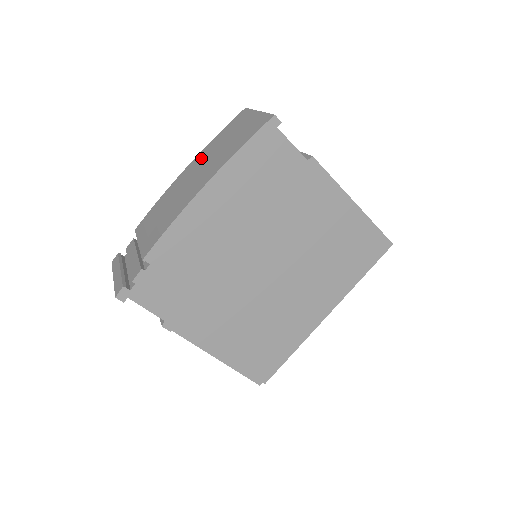
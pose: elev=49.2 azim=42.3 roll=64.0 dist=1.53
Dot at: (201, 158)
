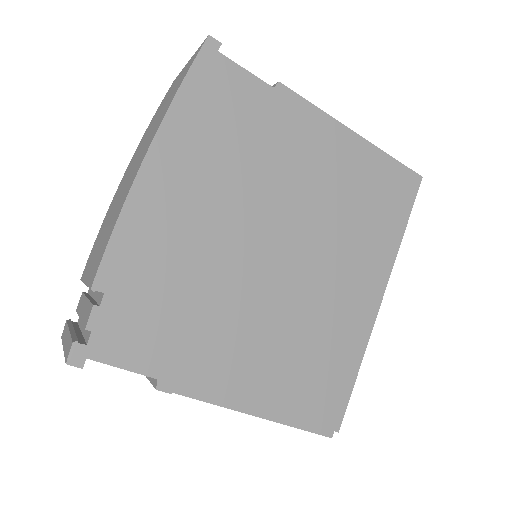
Dot at: (137, 150)
